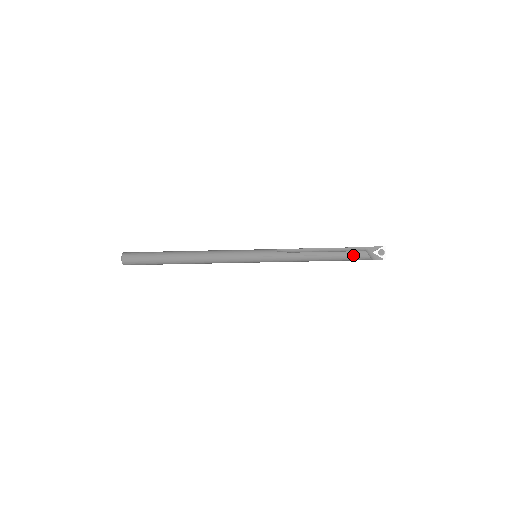
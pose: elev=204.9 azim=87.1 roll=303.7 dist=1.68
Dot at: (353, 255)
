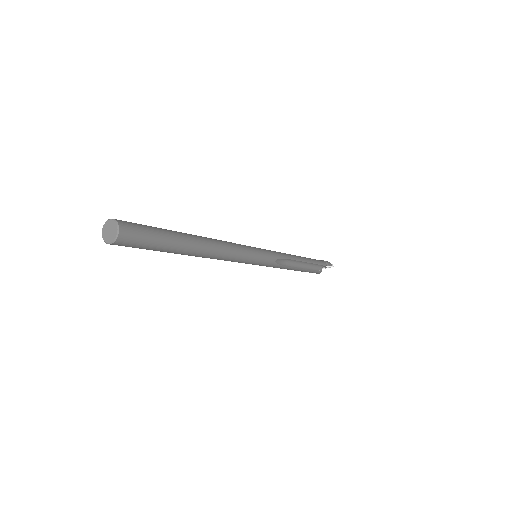
Dot at: occluded
